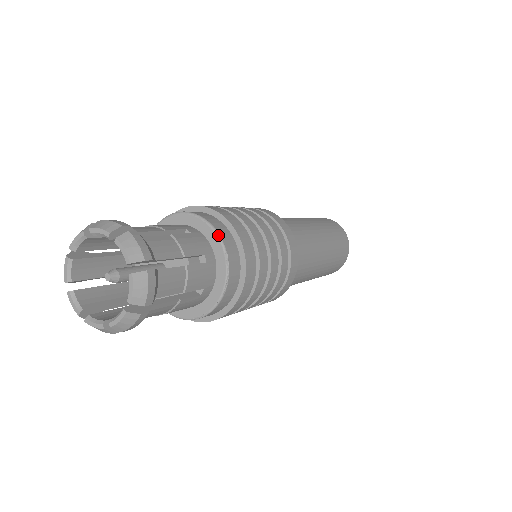
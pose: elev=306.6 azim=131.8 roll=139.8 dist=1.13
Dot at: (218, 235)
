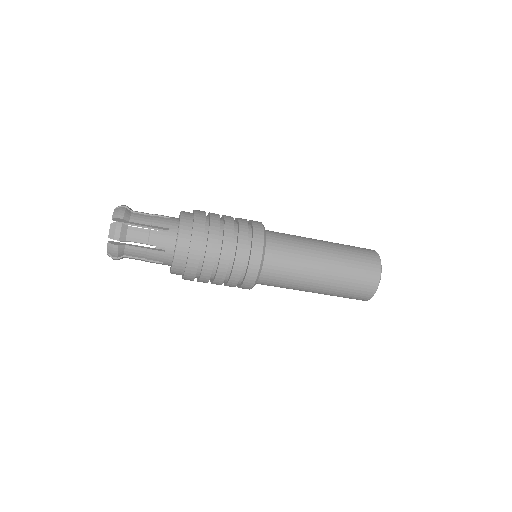
Dot at: (180, 219)
